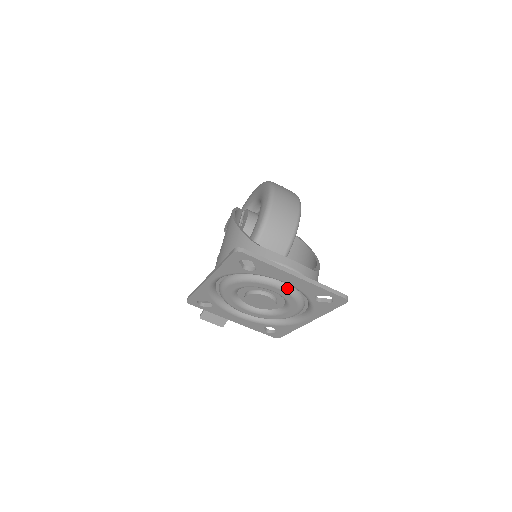
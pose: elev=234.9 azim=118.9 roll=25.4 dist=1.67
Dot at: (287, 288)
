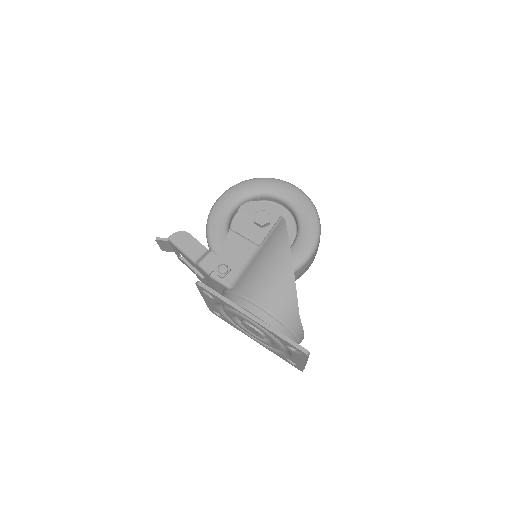
Dot at: occluded
